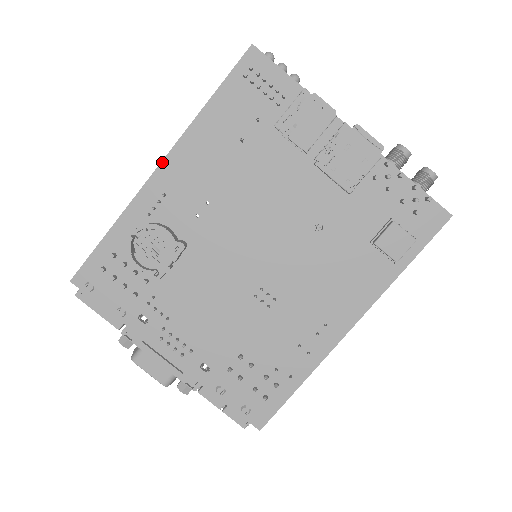
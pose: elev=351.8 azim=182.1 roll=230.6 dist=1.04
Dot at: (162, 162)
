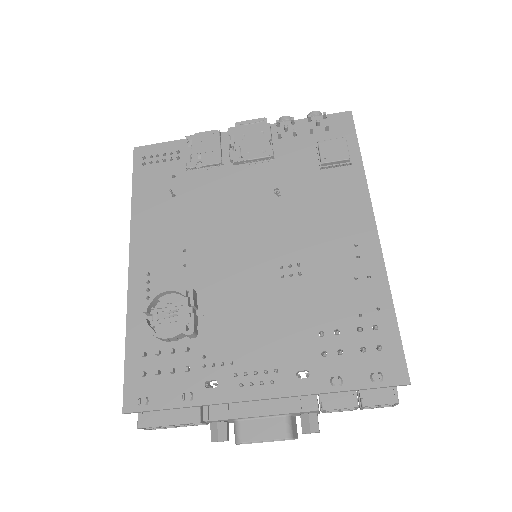
Dot at: (130, 256)
